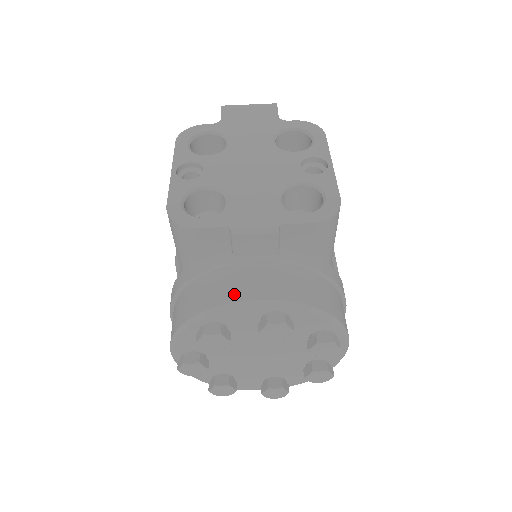
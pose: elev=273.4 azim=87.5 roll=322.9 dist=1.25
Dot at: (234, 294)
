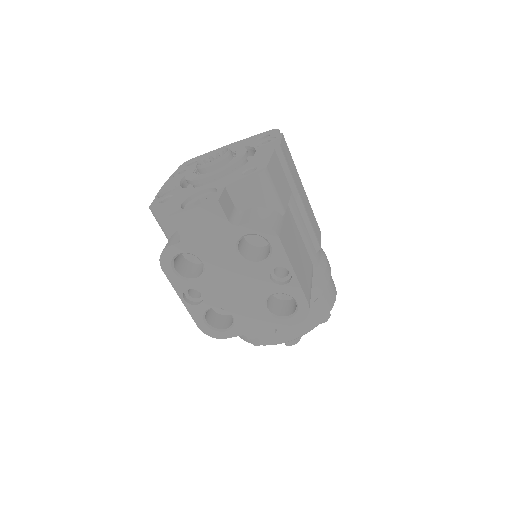
Dot at: (262, 342)
